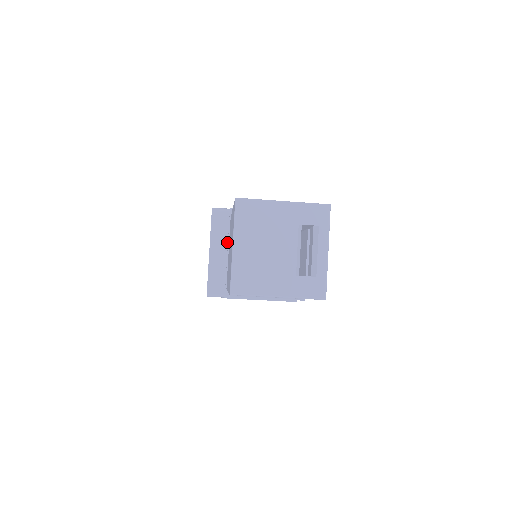
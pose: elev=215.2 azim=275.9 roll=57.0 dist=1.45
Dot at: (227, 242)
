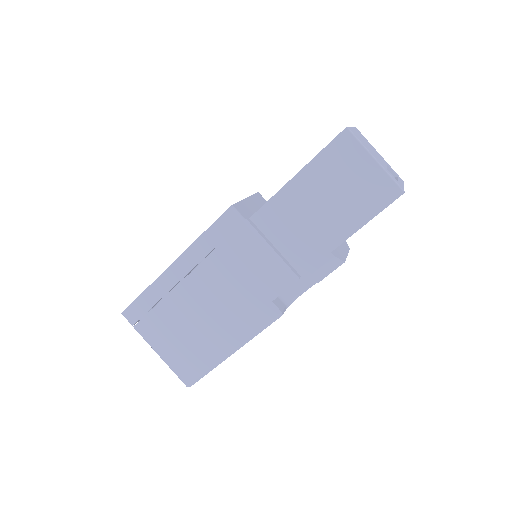
Dot at: occluded
